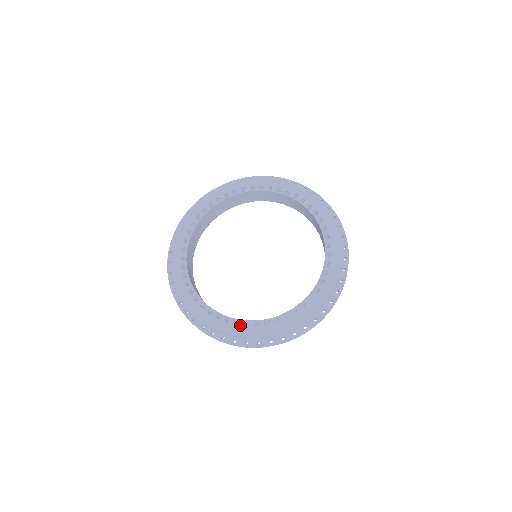
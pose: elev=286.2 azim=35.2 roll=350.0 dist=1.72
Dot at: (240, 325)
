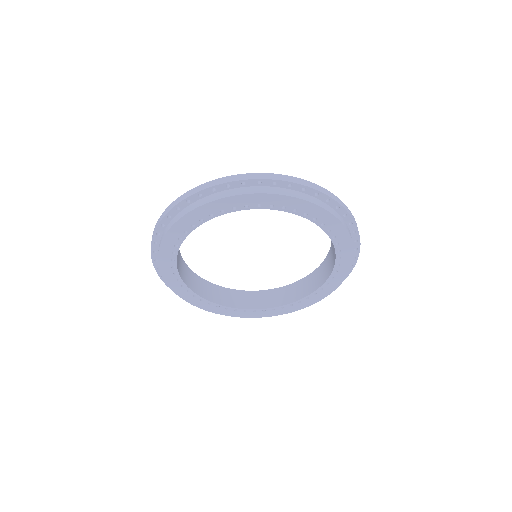
Dot at: occluded
